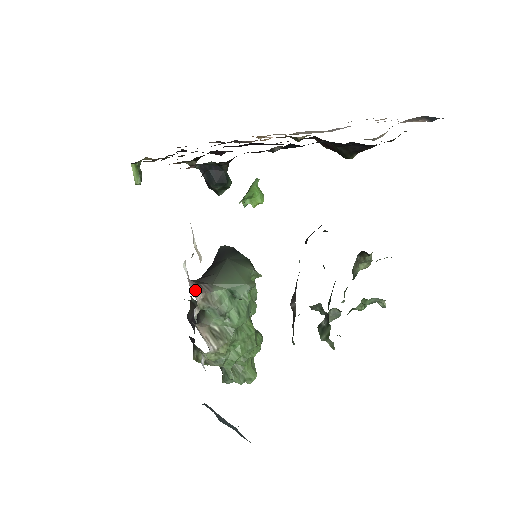
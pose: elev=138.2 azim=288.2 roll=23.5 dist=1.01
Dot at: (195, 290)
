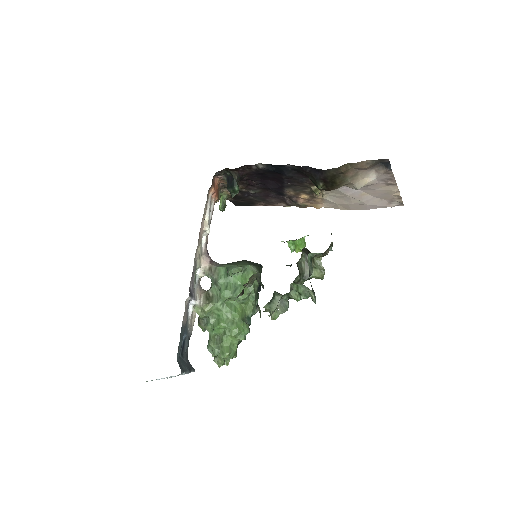
Dot at: (206, 259)
